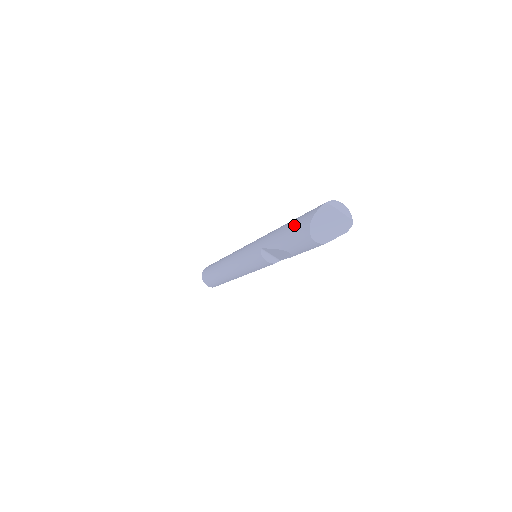
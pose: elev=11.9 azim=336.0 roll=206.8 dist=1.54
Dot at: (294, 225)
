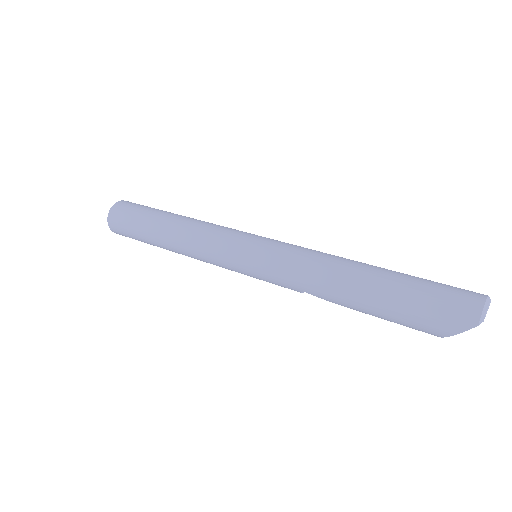
Dot at: (402, 317)
